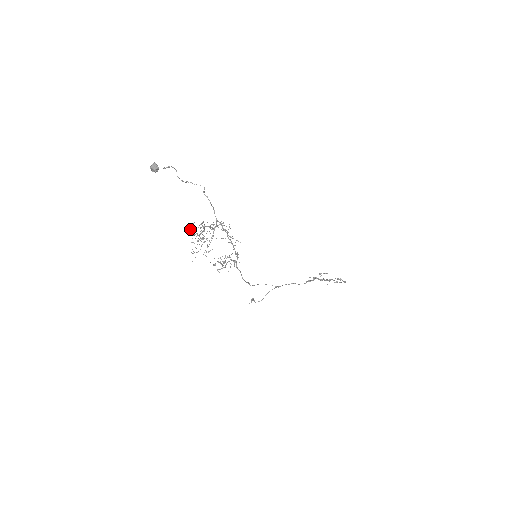
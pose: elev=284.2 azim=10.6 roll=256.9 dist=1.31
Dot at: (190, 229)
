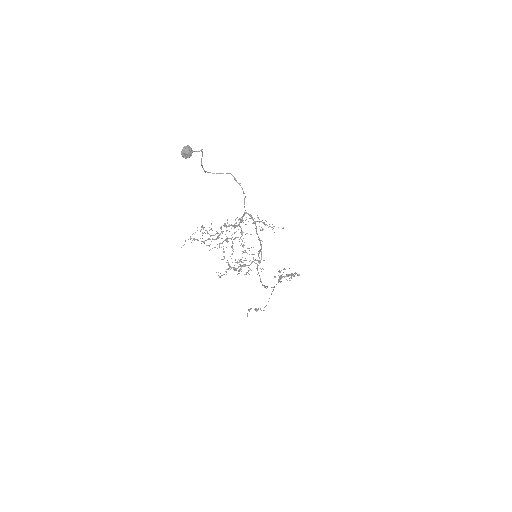
Dot at: occluded
